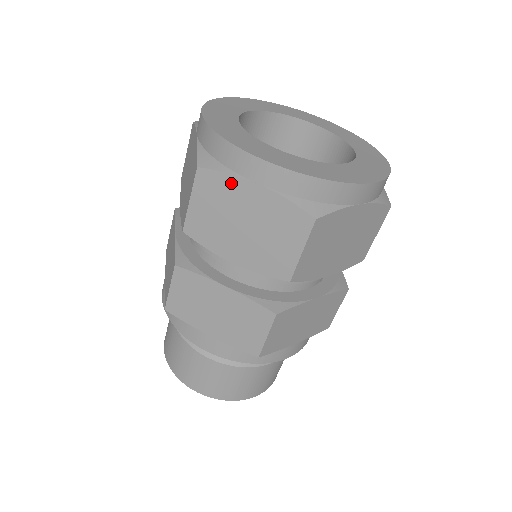
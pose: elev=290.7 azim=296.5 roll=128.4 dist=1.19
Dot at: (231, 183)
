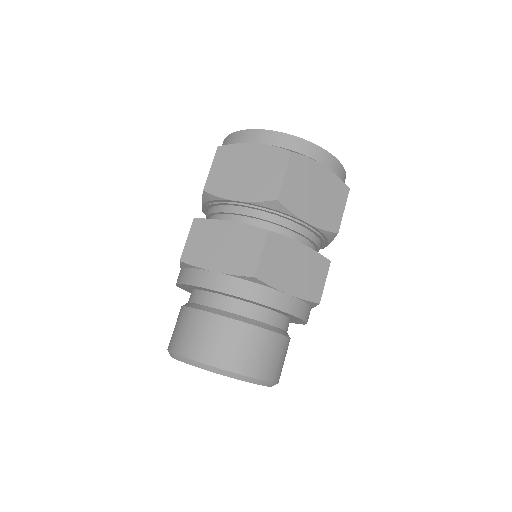
Dot at: (238, 148)
